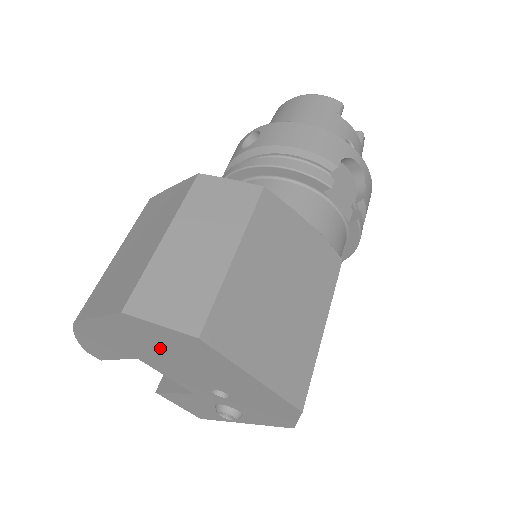
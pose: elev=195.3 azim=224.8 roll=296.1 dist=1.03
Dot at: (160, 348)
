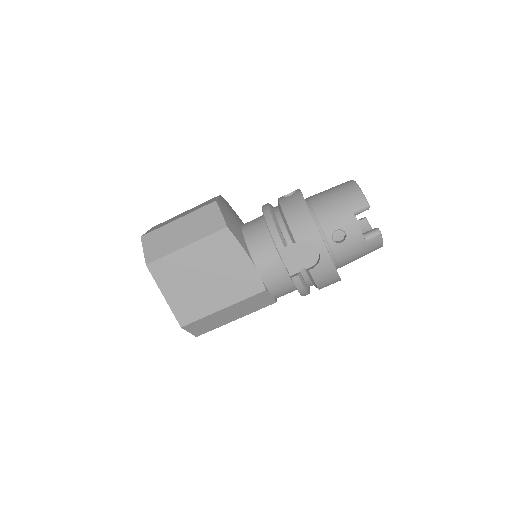
Dot at: occluded
